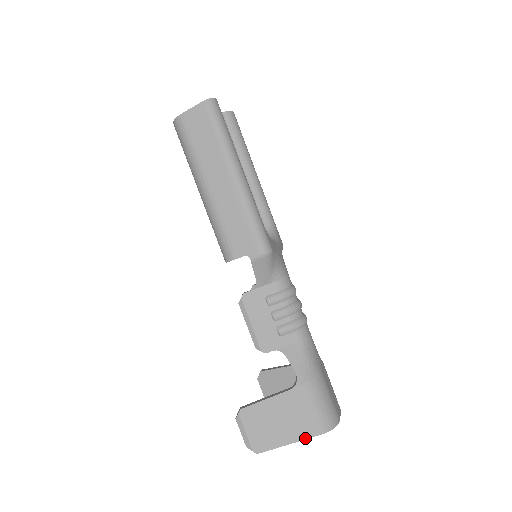
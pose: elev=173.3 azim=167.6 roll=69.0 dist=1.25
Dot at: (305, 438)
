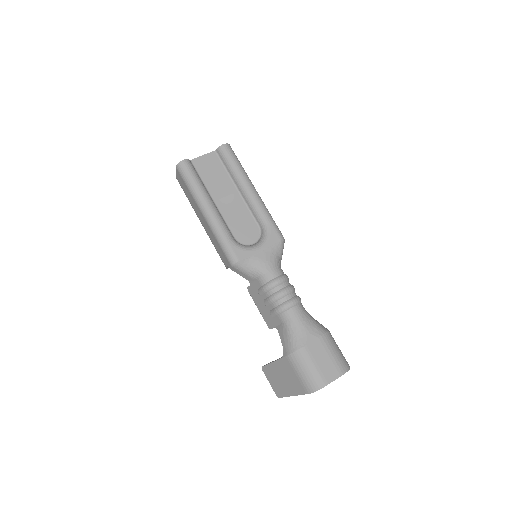
Dot at: (299, 394)
